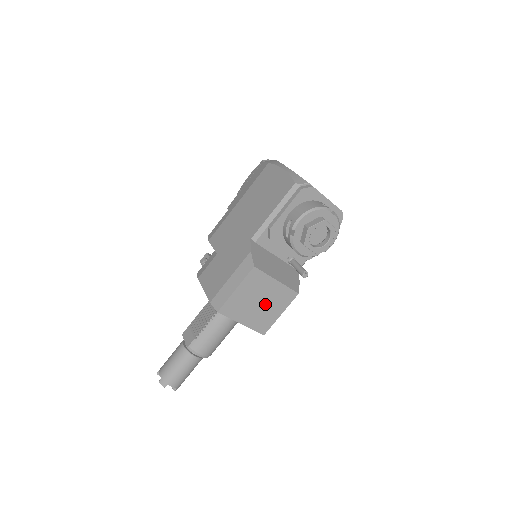
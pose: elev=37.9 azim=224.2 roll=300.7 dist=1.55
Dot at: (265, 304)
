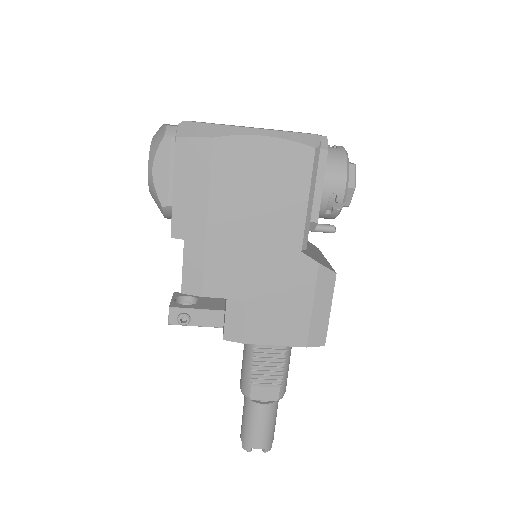
Dot at: occluded
